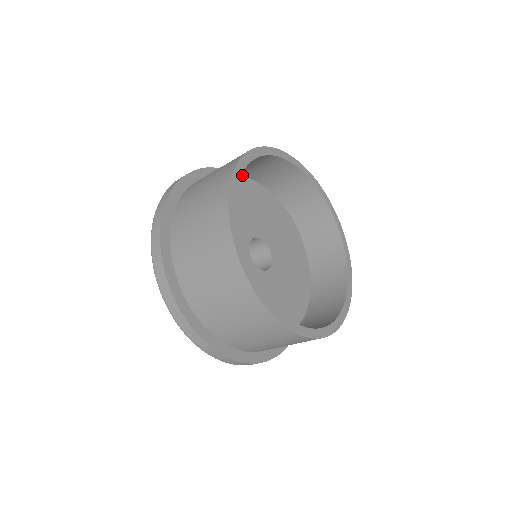
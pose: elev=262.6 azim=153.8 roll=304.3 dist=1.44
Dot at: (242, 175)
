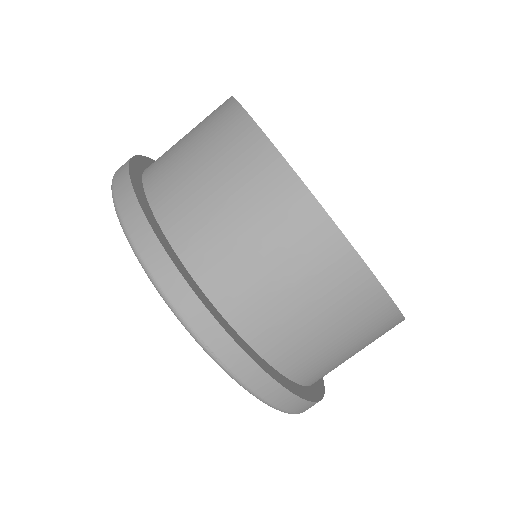
Dot at: occluded
